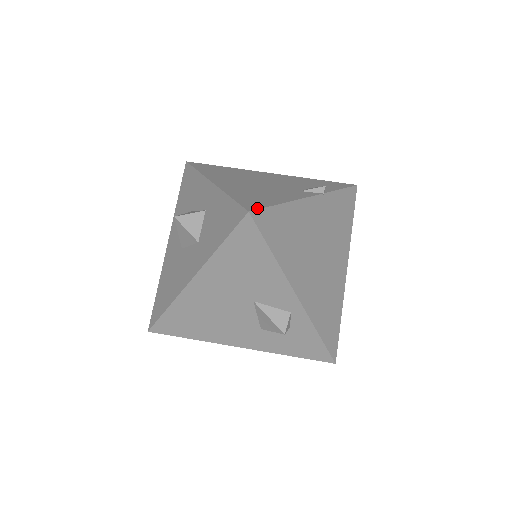
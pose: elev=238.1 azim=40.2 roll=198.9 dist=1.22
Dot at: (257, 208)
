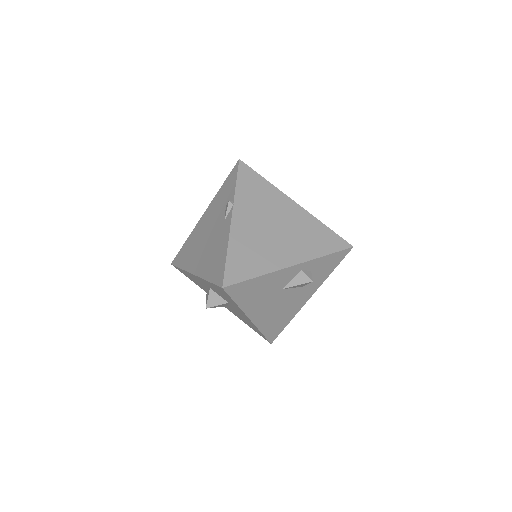
Dot at: (222, 278)
